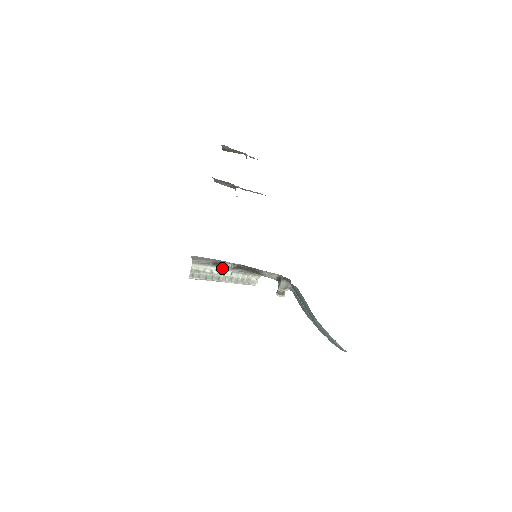
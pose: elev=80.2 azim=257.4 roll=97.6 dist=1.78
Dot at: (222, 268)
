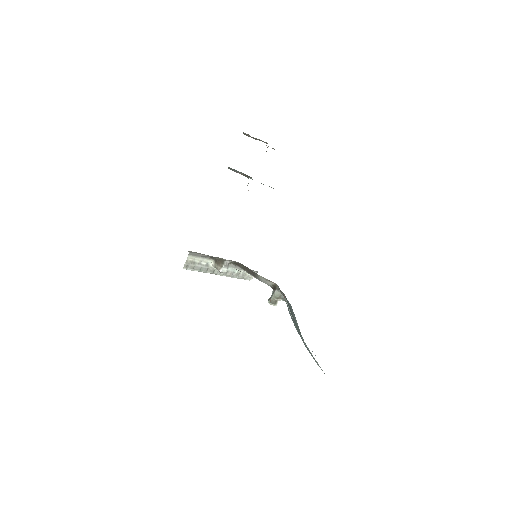
Dot at: (219, 263)
